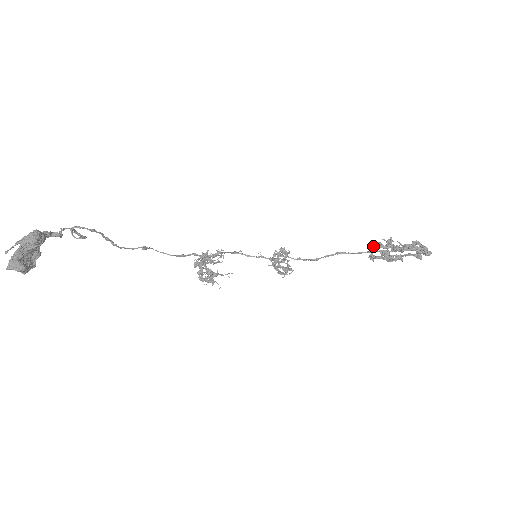
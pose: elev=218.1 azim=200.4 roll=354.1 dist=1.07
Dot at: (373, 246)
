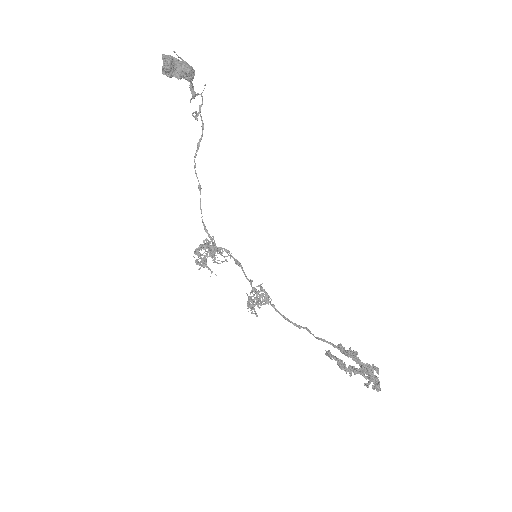
Dot at: (338, 344)
